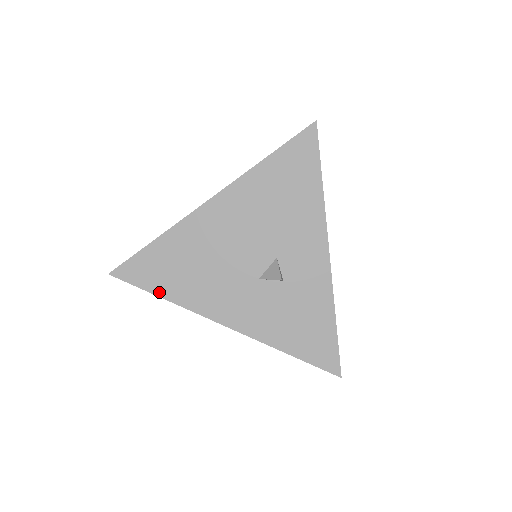
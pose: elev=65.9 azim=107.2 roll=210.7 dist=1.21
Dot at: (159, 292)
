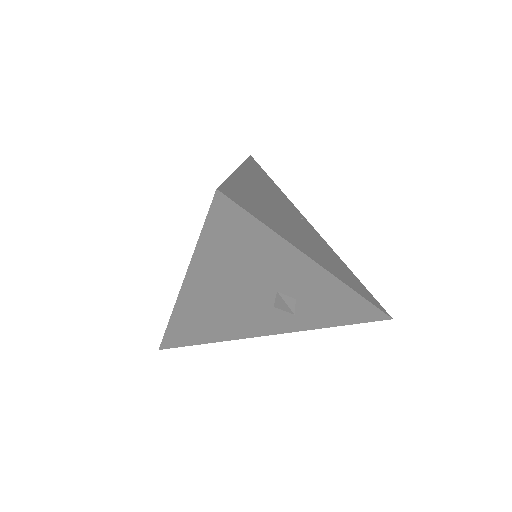
Dot at: (204, 342)
